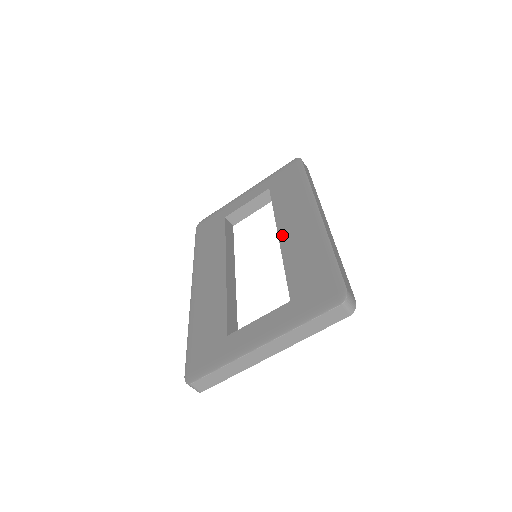
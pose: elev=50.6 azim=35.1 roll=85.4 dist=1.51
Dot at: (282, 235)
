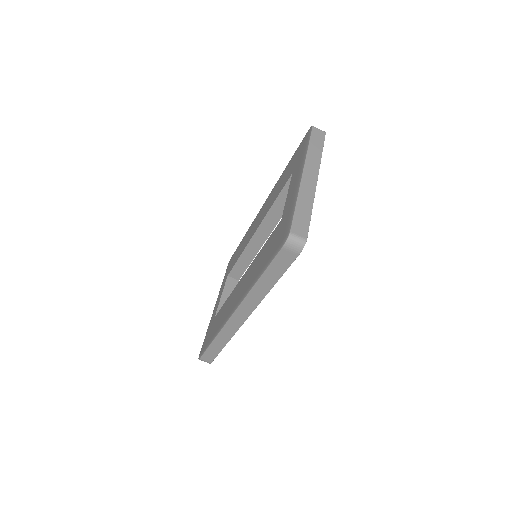
Dot at: (257, 226)
